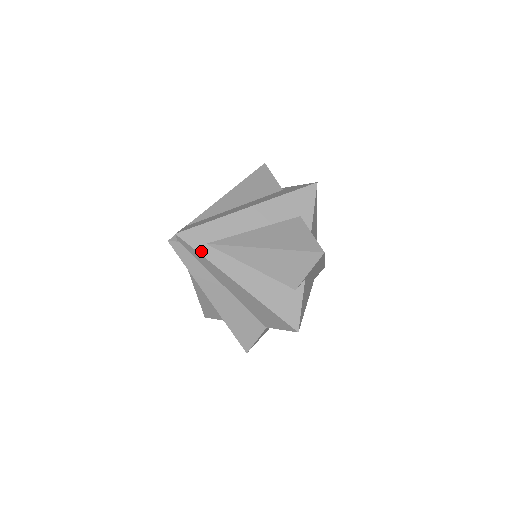
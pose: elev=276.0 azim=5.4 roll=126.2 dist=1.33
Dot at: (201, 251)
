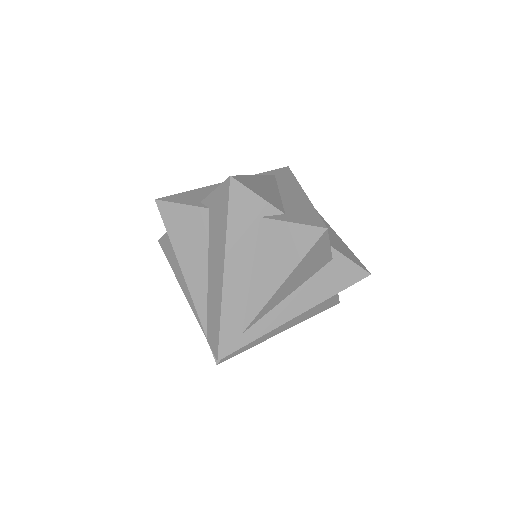
Dot at: (247, 341)
